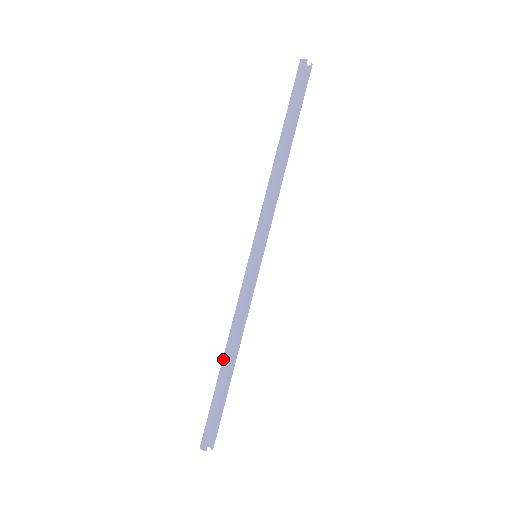
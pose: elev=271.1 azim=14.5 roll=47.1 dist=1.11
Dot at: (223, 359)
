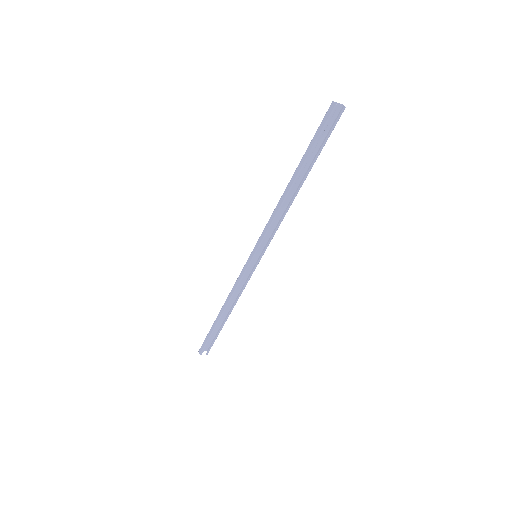
Dot at: (220, 312)
